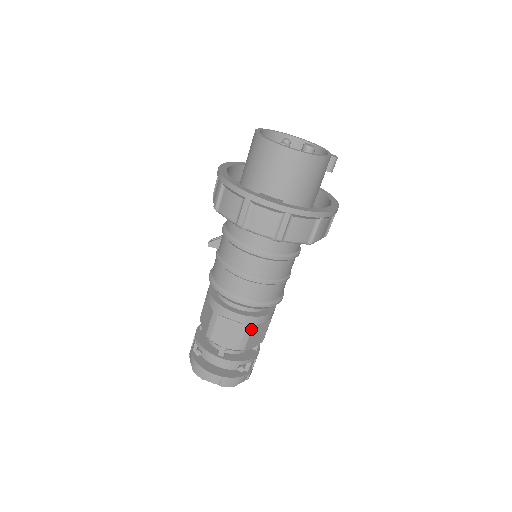
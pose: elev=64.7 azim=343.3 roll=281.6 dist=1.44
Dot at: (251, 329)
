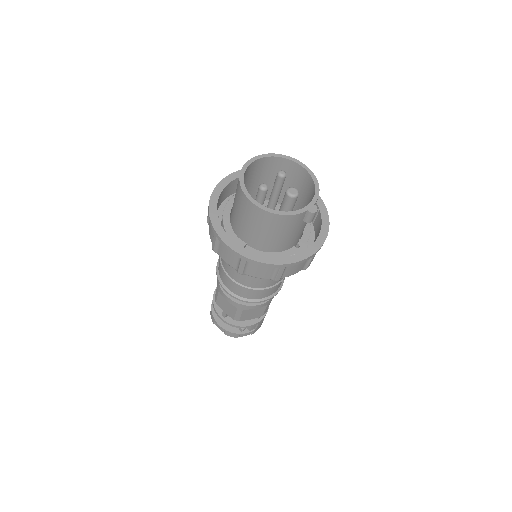
Dot at: (242, 311)
